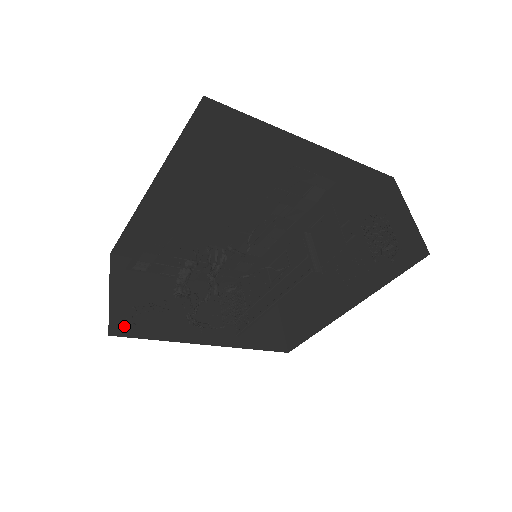
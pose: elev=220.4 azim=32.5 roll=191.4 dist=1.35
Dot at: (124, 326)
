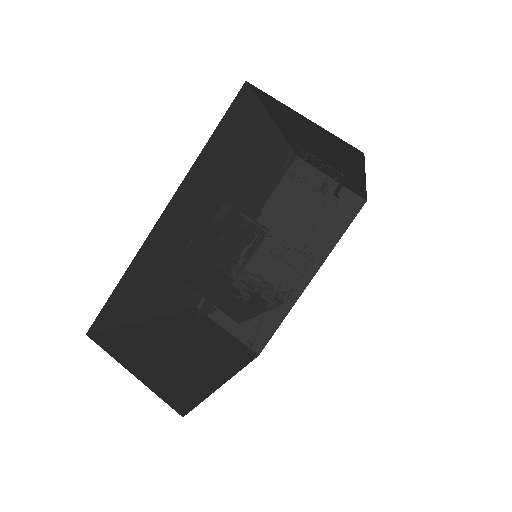
Dot at: (258, 339)
